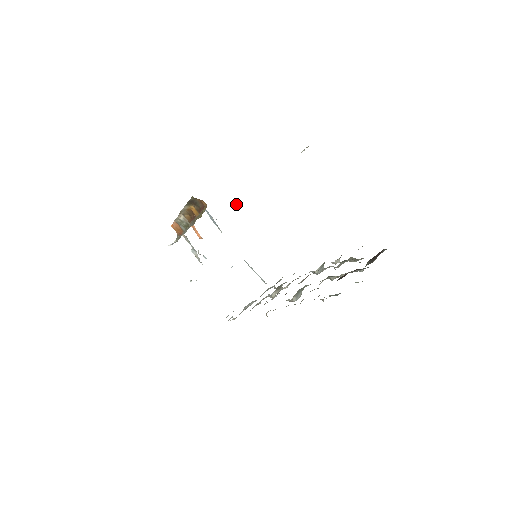
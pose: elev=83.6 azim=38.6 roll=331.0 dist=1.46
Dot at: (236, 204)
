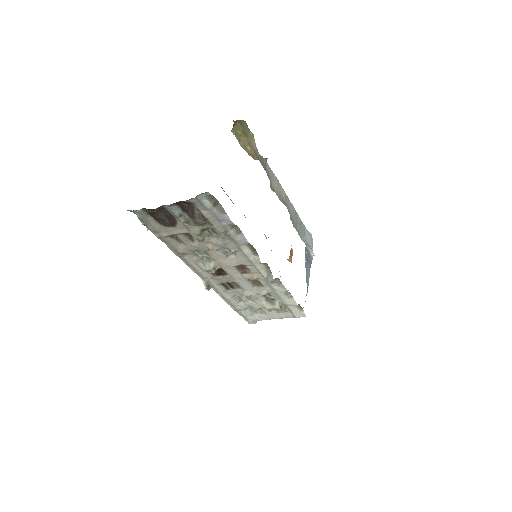
Dot at: occluded
